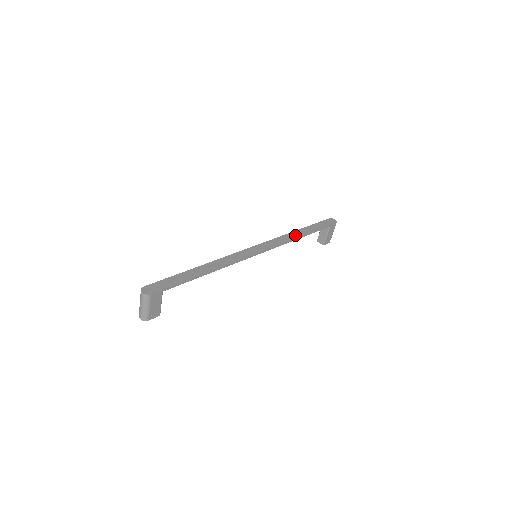
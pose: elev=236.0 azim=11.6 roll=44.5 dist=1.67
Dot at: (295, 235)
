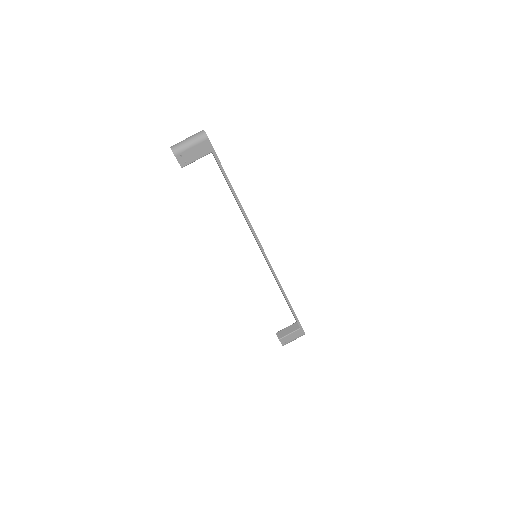
Dot at: occluded
